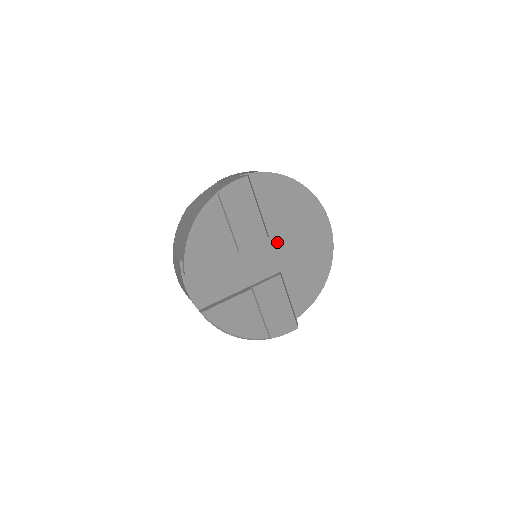
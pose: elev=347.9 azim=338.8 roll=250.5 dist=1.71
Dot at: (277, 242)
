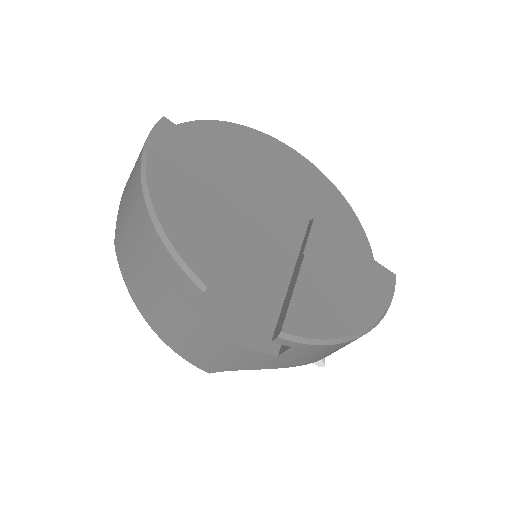
Dot at: (268, 199)
